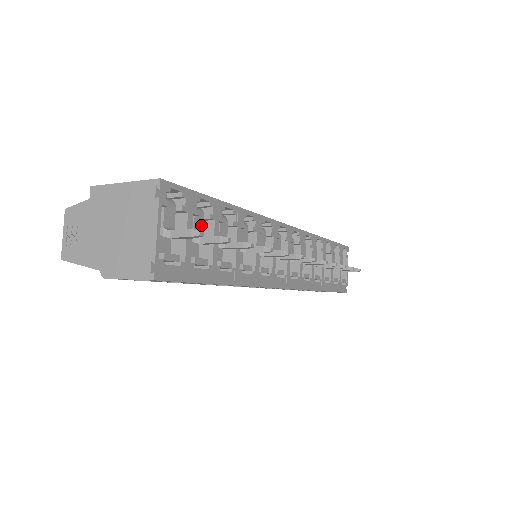
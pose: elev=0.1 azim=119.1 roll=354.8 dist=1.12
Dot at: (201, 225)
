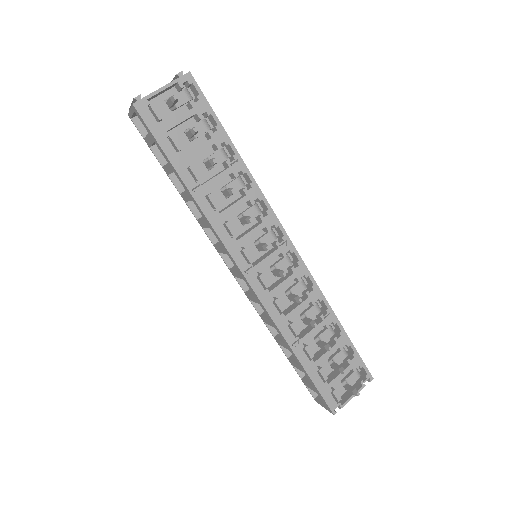
Dot at: (200, 132)
